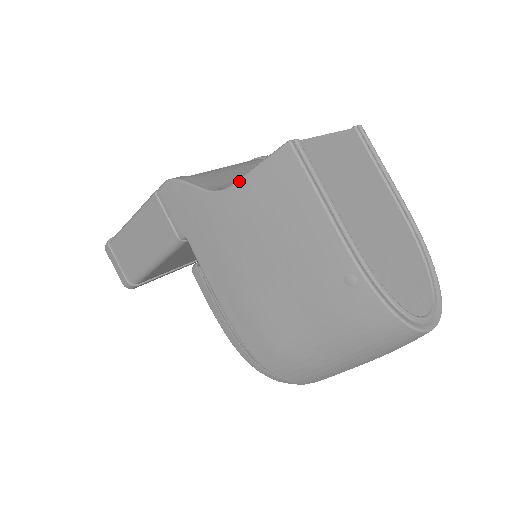
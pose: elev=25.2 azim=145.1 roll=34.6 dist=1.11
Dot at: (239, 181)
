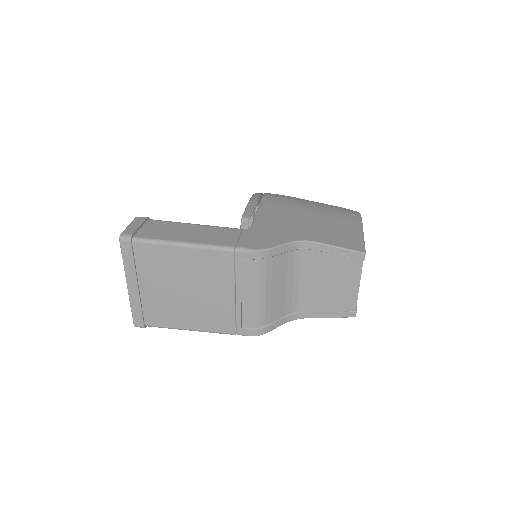
Dot at: occluded
